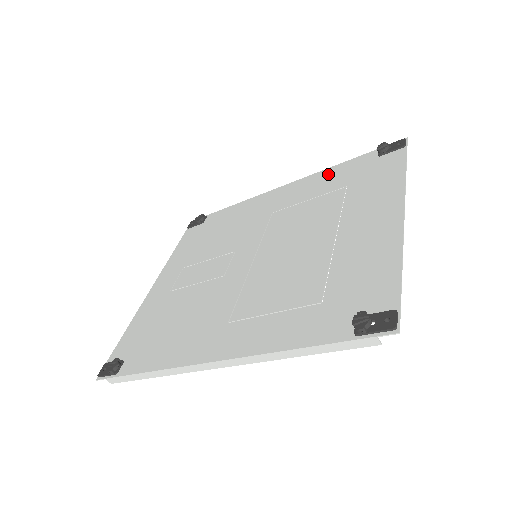
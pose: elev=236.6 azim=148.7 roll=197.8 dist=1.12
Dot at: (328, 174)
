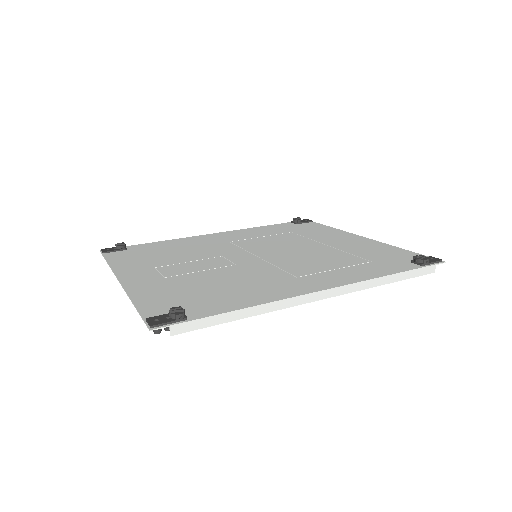
Dot at: (260, 229)
